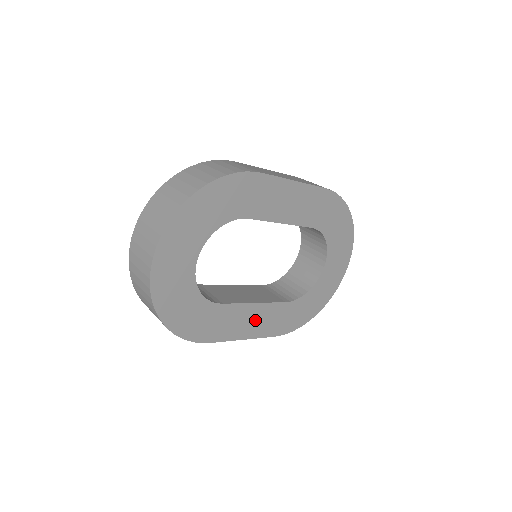
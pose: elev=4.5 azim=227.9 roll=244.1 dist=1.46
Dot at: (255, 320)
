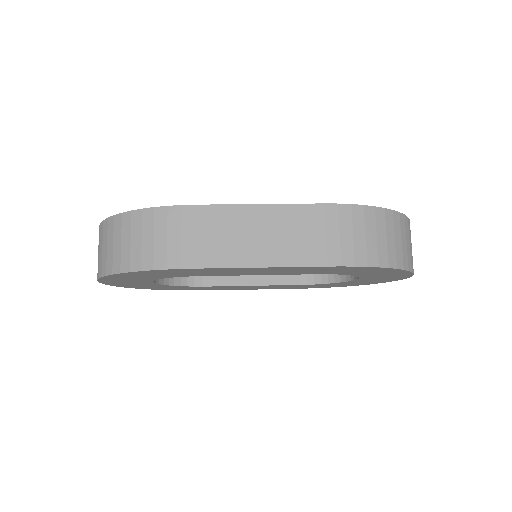
Dot at: (260, 287)
